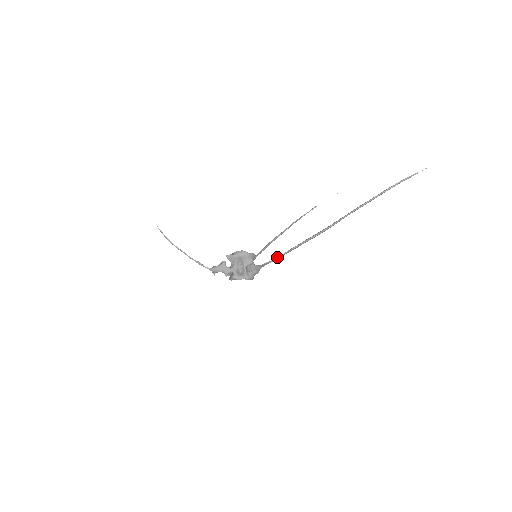
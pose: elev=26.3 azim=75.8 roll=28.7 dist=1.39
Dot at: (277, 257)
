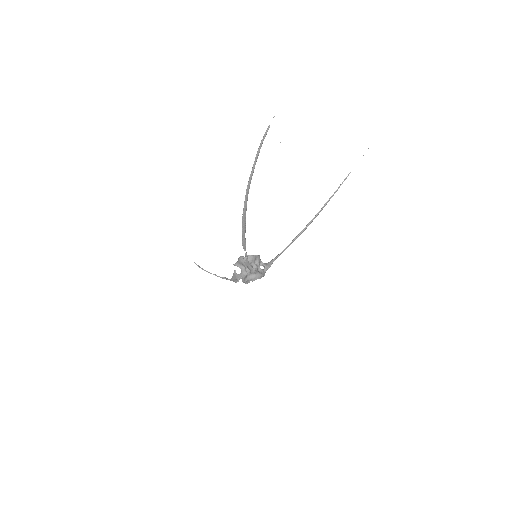
Dot at: (245, 254)
